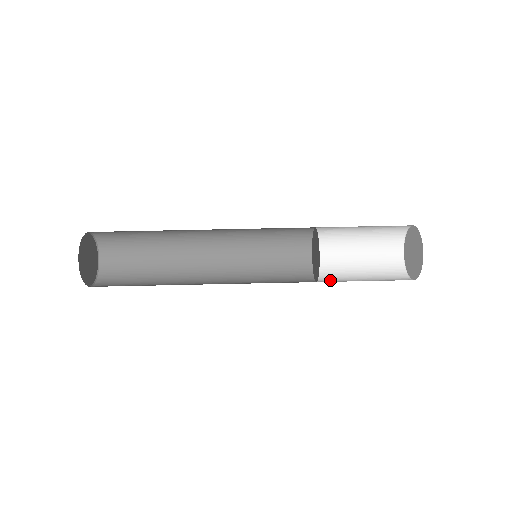
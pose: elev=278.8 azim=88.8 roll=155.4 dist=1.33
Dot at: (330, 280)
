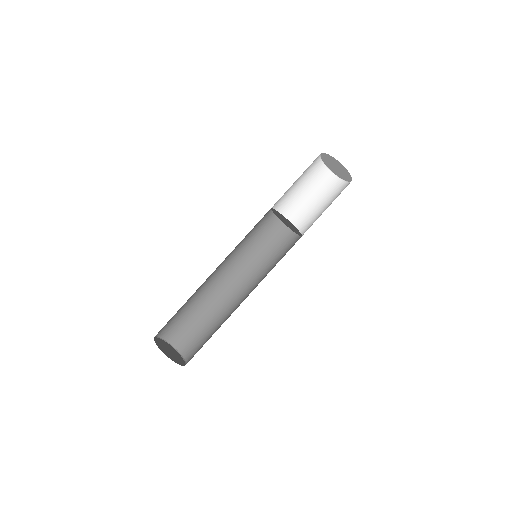
Dot at: (305, 226)
